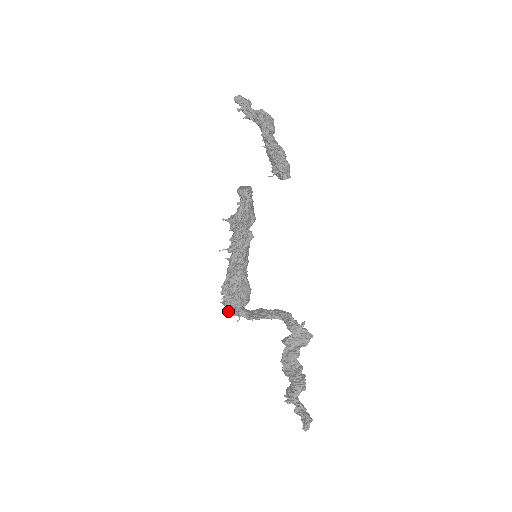
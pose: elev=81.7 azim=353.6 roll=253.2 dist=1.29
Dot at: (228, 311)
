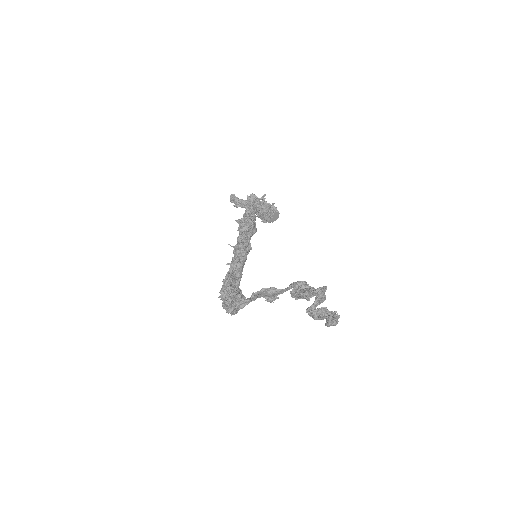
Dot at: (230, 296)
